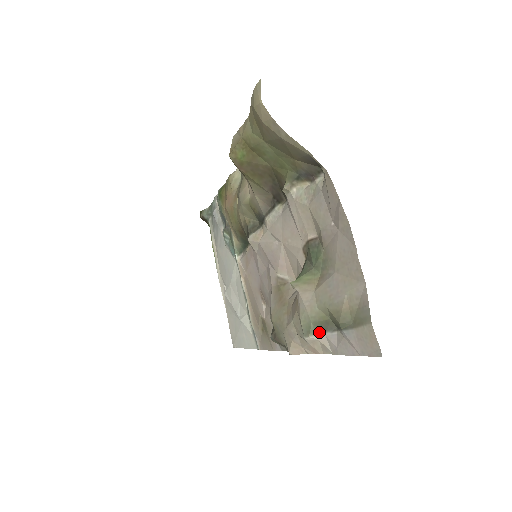
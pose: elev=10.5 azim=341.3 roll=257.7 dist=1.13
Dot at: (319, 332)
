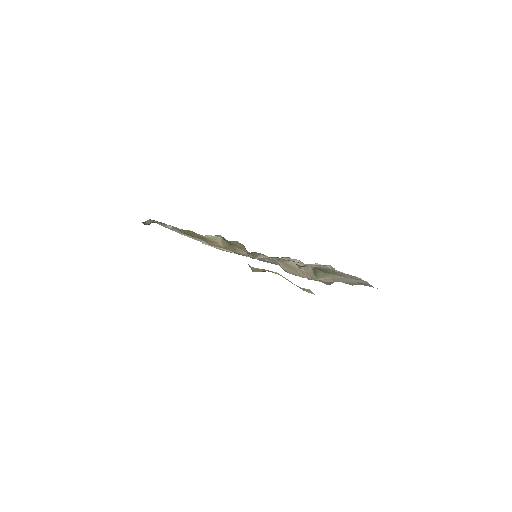
Dot at: occluded
